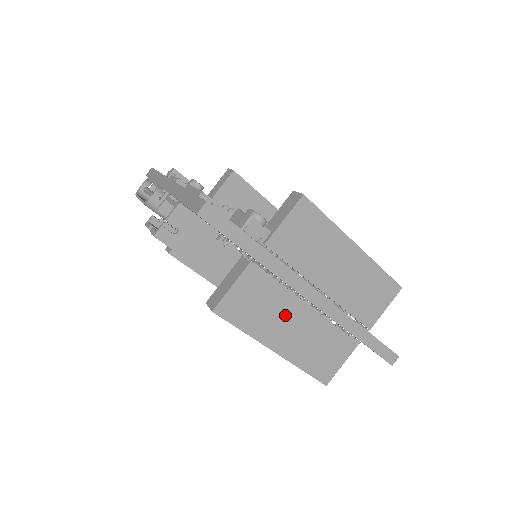
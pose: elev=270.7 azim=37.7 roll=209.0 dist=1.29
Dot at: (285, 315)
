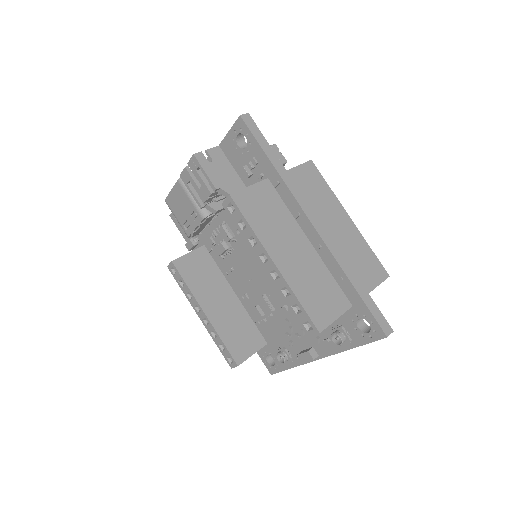
Dot at: (288, 236)
